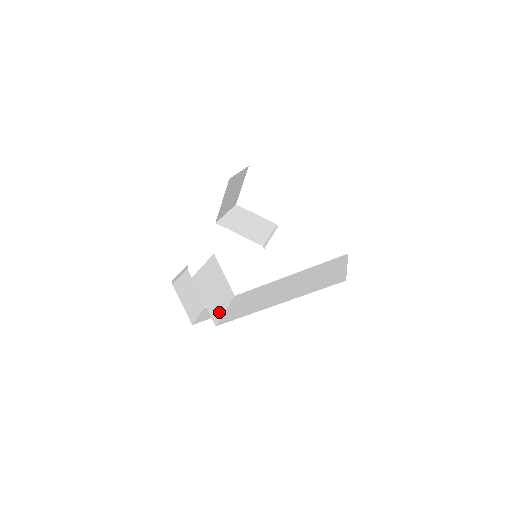
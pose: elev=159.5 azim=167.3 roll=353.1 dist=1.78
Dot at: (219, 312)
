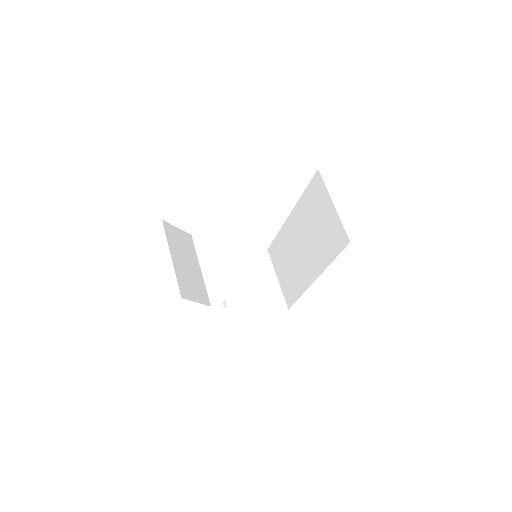
Dot at: (277, 293)
